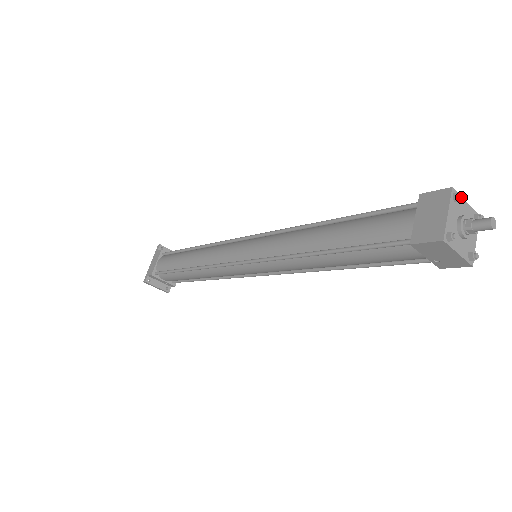
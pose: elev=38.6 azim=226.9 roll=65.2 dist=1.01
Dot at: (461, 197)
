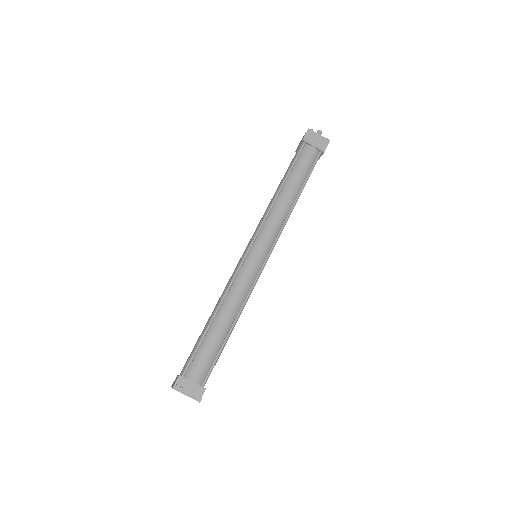
Dot at: occluded
